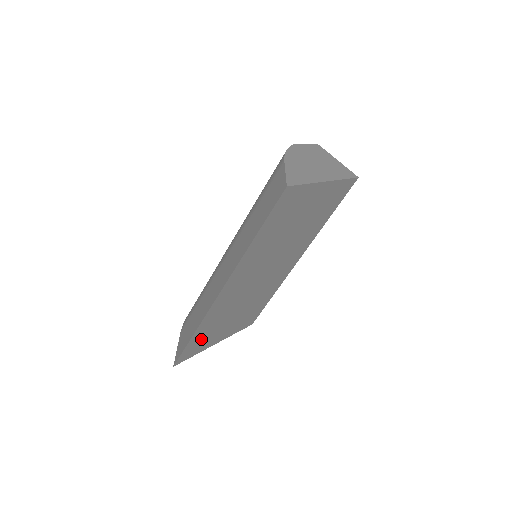
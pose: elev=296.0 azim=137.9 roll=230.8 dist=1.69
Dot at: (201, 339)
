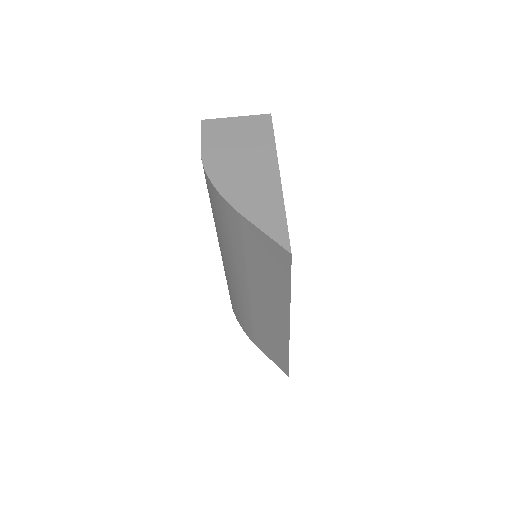
Dot at: occluded
